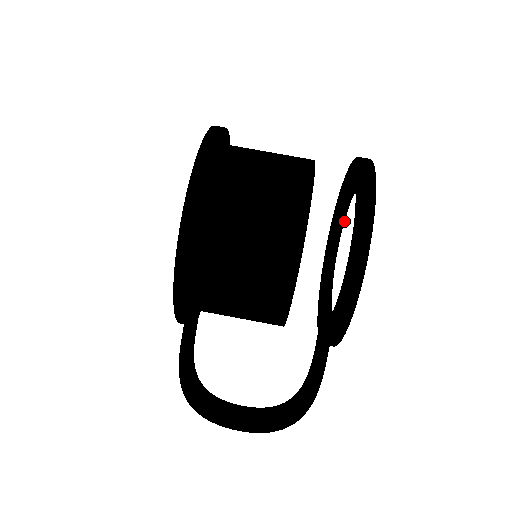
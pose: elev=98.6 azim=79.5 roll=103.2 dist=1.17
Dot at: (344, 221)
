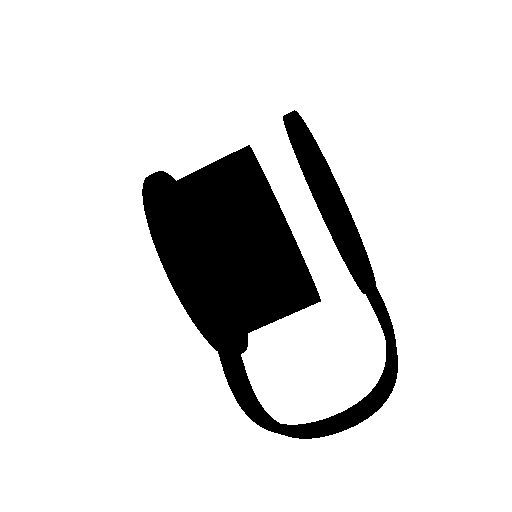
Dot at: occluded
